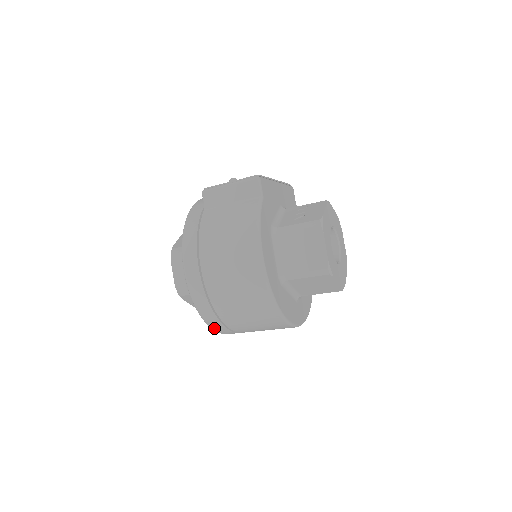
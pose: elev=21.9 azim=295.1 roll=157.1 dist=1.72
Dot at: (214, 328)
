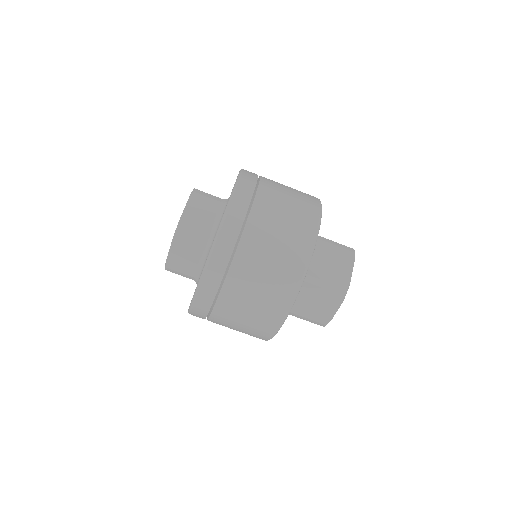
Dot at: (235, 199)
